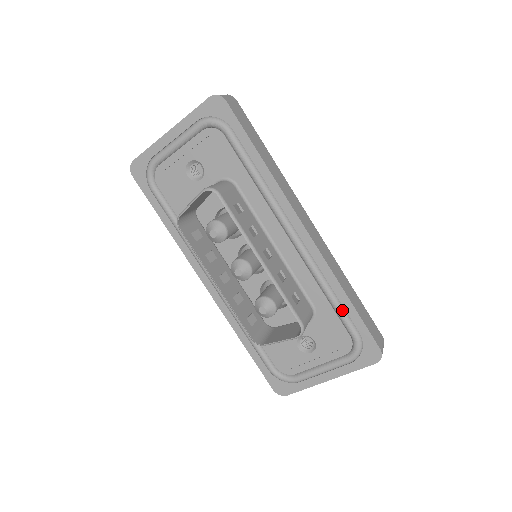
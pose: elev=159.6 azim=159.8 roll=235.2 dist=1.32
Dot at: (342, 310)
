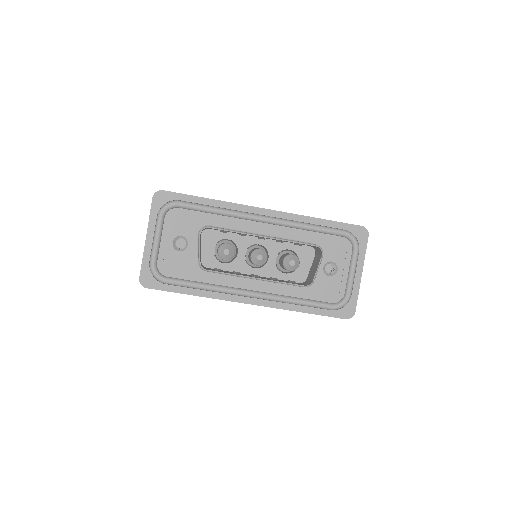
Dot at: (324, 228)
